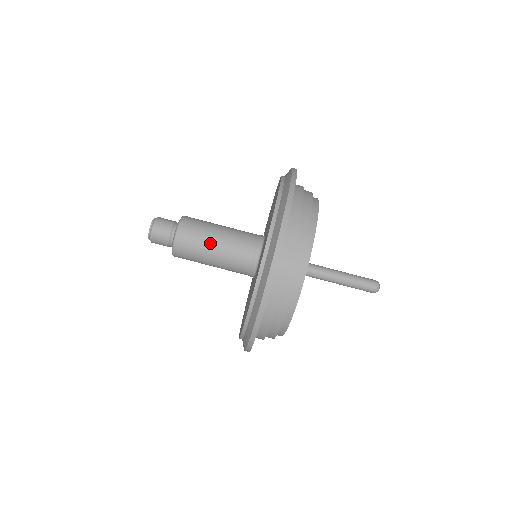
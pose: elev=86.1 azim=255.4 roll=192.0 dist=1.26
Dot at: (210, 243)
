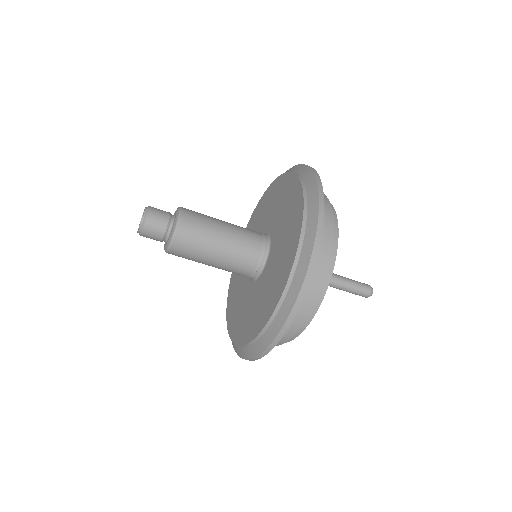
Dot at: (207, 258)
